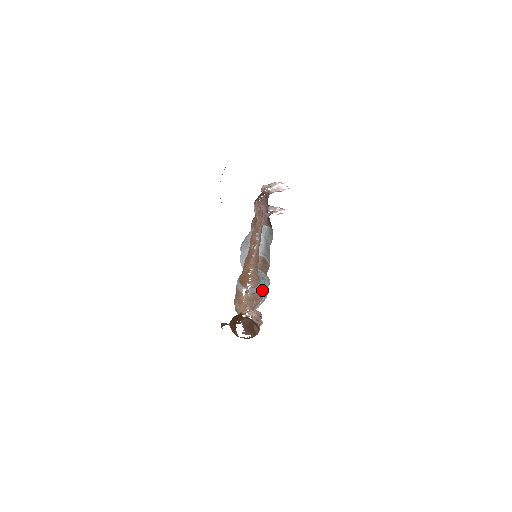
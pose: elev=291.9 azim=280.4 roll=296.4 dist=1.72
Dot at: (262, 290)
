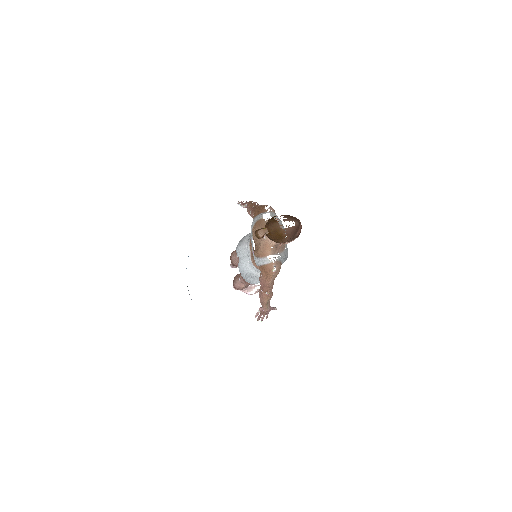
Dot at: occluded
